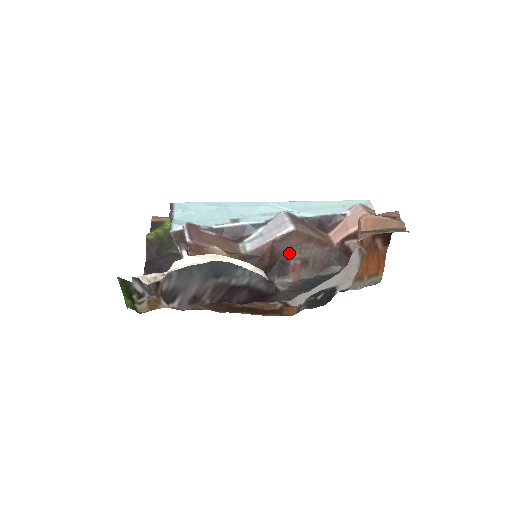
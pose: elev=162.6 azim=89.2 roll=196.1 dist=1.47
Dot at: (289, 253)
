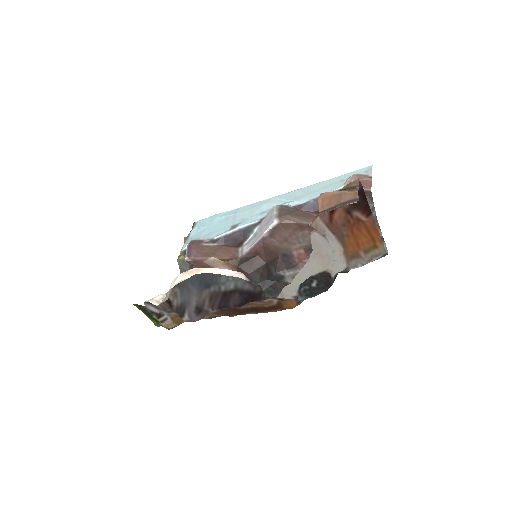
Dot at: (287, 245)
